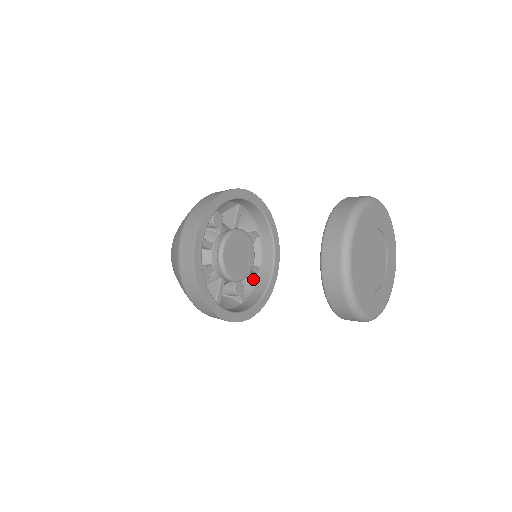
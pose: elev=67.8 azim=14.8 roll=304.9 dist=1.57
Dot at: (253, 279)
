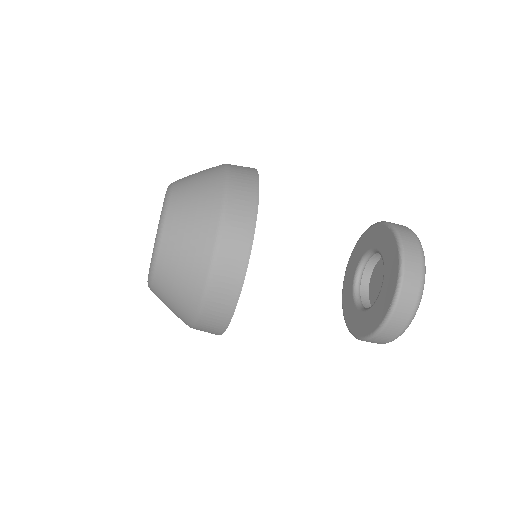
Dot at: occluded
